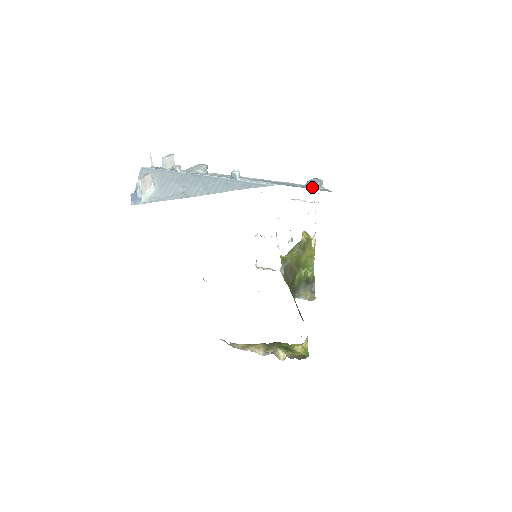
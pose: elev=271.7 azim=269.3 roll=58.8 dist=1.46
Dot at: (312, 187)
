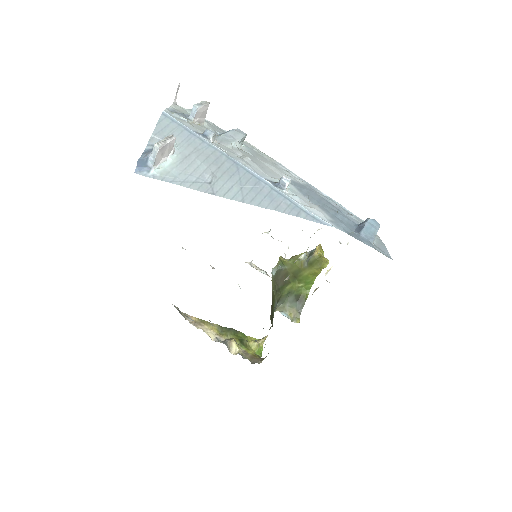
Dot at: (370, 241)
